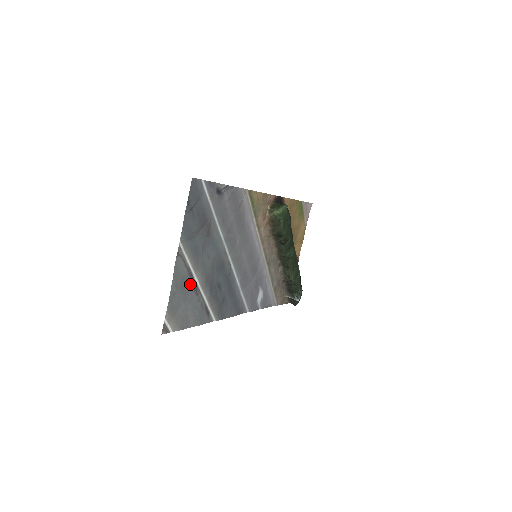
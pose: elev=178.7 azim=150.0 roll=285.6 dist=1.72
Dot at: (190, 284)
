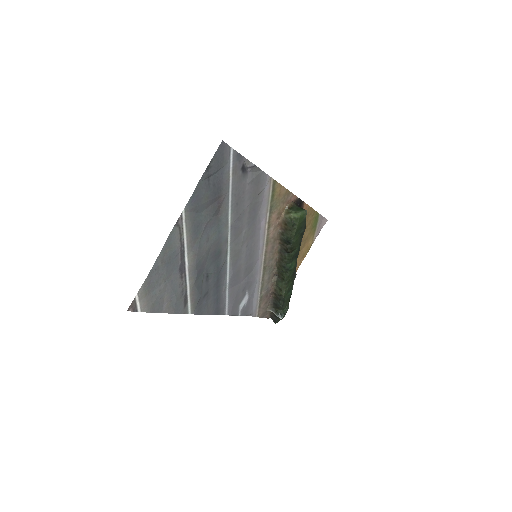
Dot at: (178, 263)
